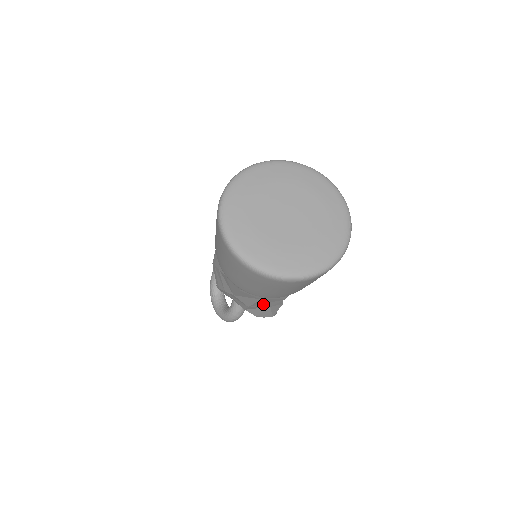
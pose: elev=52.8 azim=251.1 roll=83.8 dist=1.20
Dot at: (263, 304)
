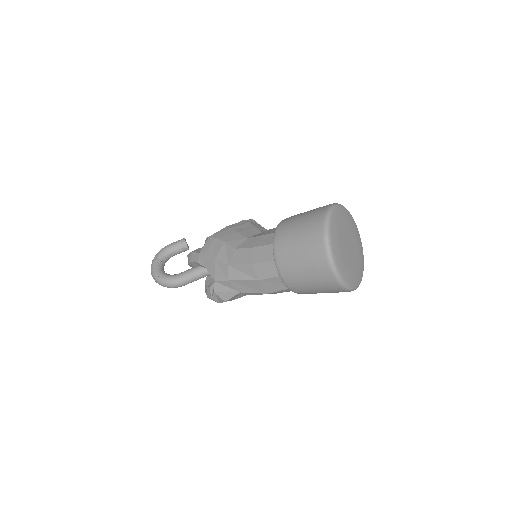
Dot at: (243, 286)
